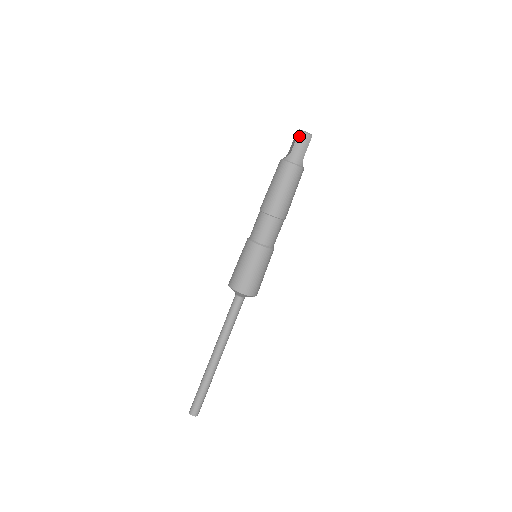
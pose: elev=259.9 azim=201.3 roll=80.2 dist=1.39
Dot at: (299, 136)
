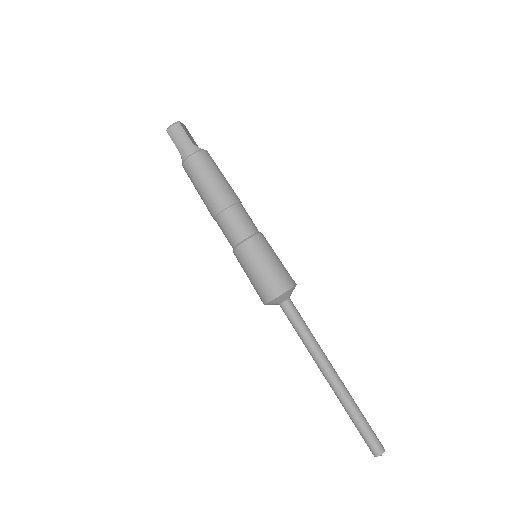
Dot at: (170, 134)
